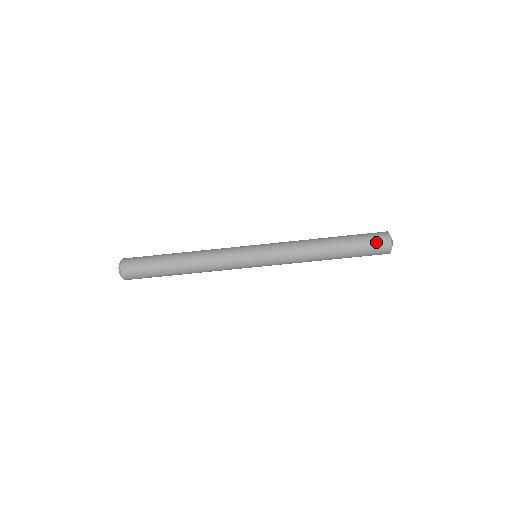
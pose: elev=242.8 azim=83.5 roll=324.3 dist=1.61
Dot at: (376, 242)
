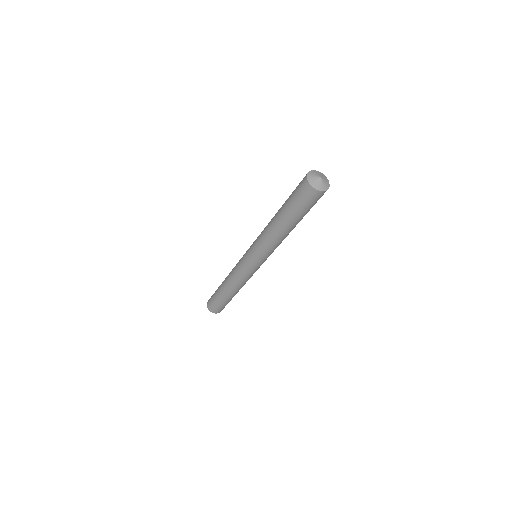
Dot at: (309, 200)
